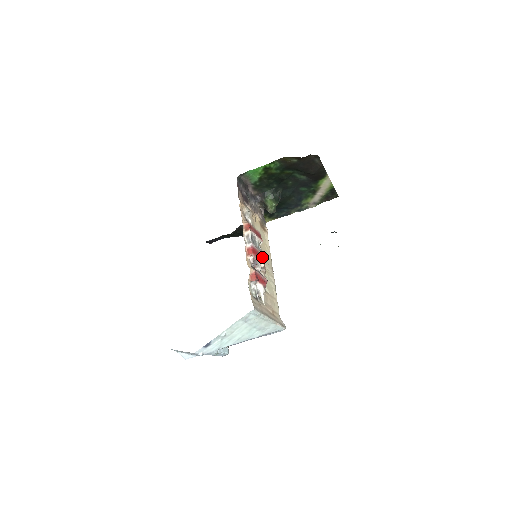
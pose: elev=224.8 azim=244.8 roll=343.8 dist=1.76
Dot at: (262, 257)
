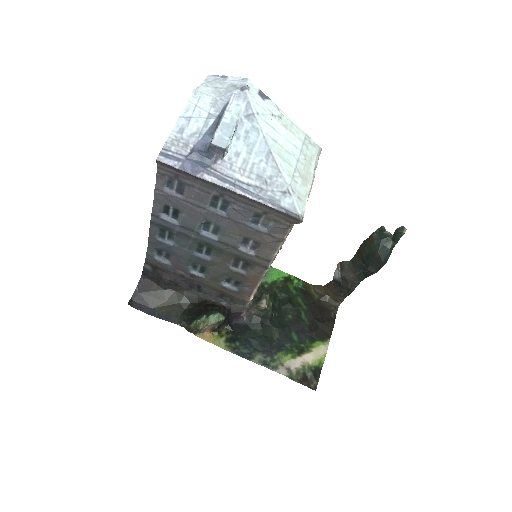
Dot at: occluded
